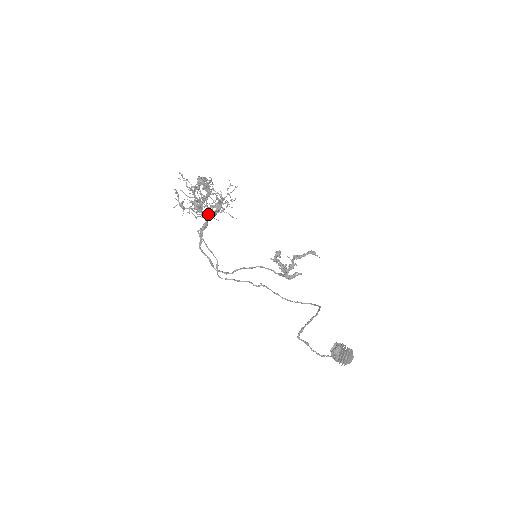
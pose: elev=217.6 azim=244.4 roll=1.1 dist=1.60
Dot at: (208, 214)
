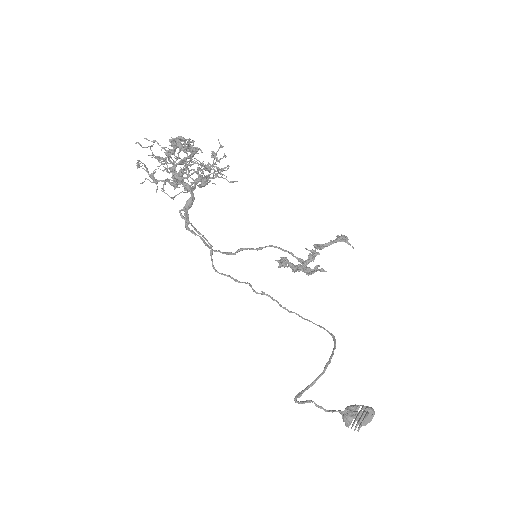
Dot at: occluded
